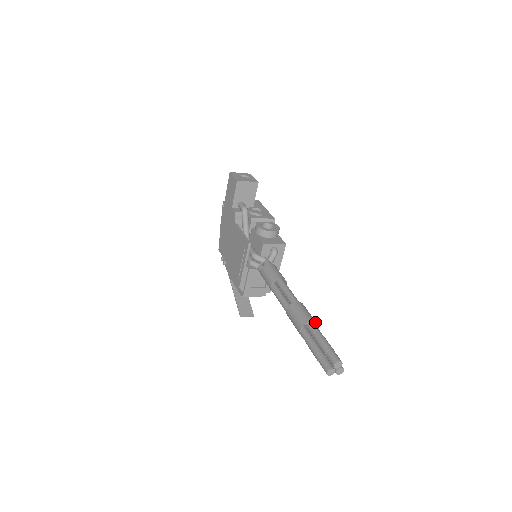
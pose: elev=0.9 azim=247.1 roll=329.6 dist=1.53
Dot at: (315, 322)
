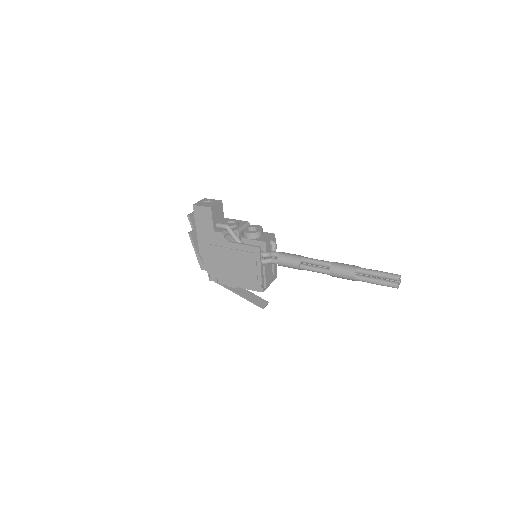
Dot at: (358, 266)
